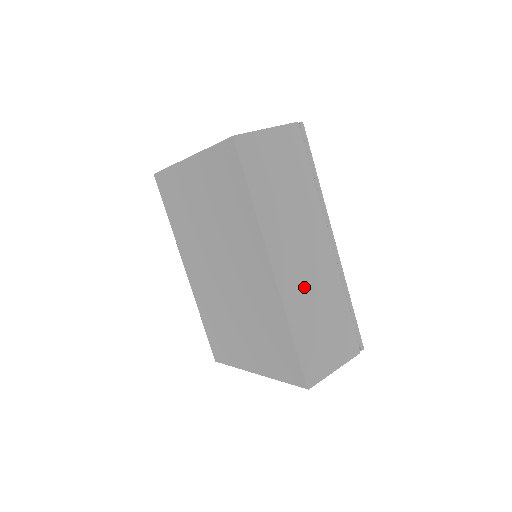
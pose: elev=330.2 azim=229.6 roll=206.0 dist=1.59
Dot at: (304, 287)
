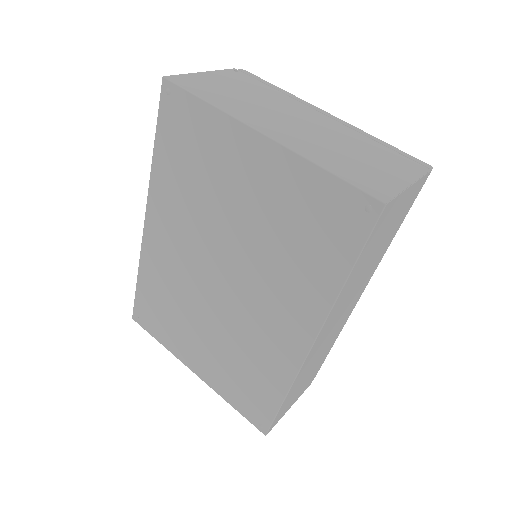
Dot at: (318, 351)
